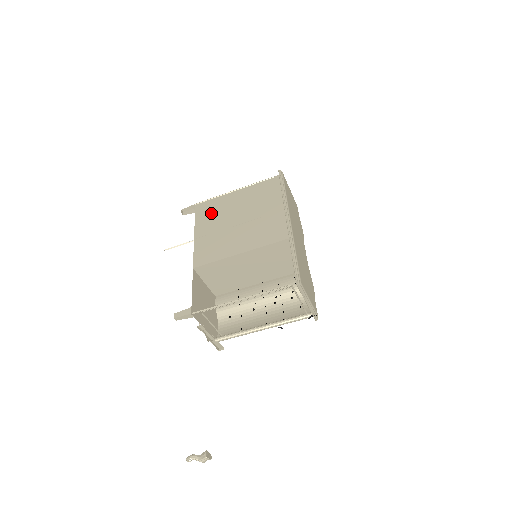
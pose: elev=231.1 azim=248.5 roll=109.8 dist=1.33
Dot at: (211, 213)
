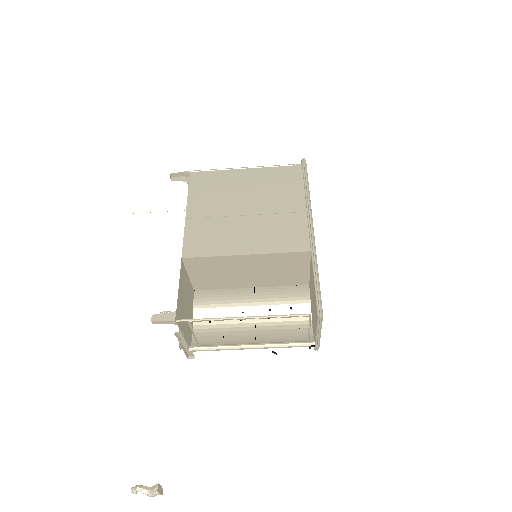
Dot at: (210, 189)
